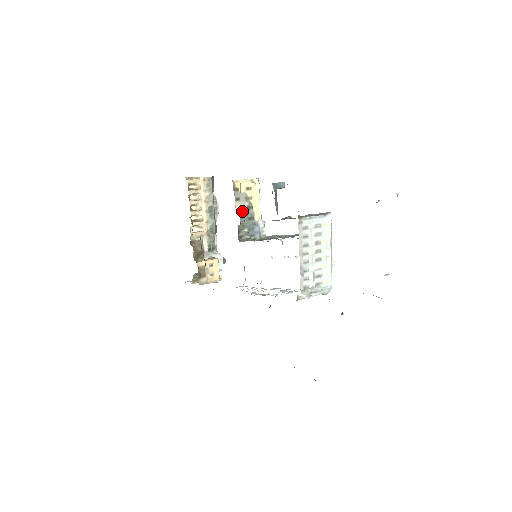
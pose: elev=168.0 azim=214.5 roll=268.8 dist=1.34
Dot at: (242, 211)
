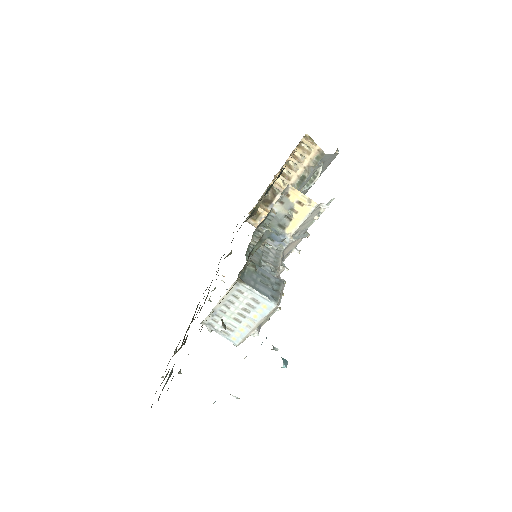
Dot at: (274, 215)
